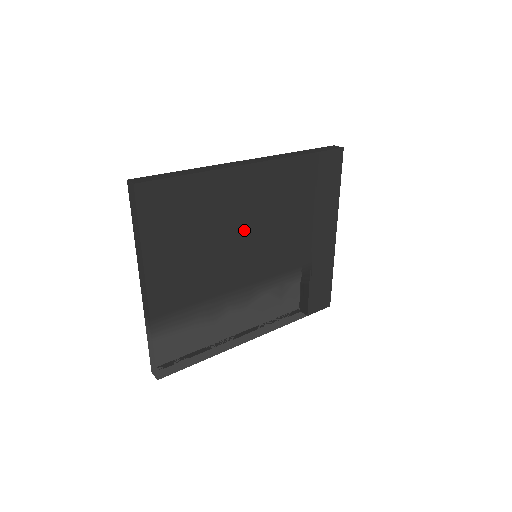
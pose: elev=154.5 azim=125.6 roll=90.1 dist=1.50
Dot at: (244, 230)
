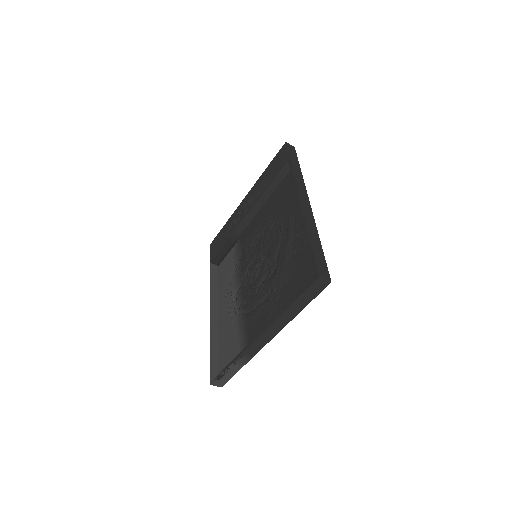
Dot at: occluded
